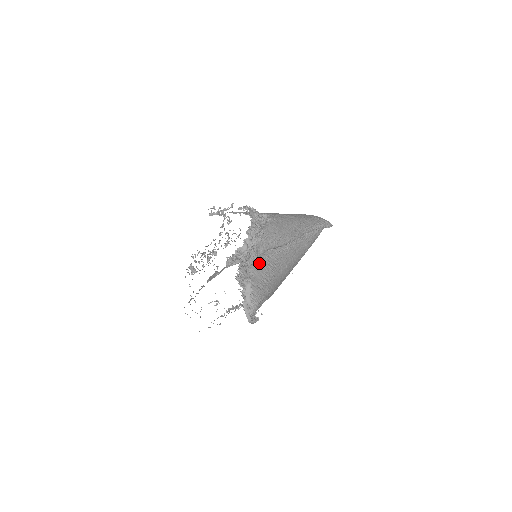
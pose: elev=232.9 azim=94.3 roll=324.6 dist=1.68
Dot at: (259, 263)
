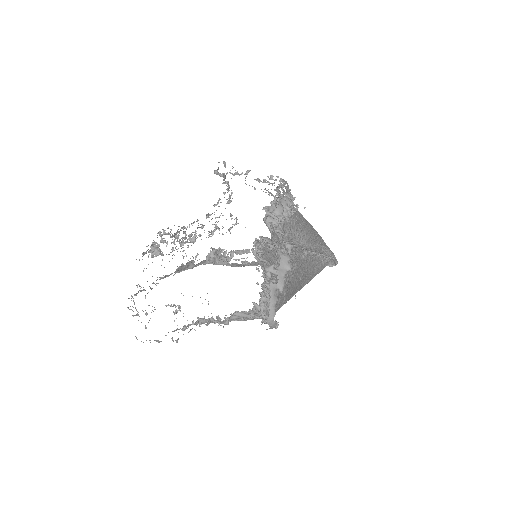
Dot at: occluded
